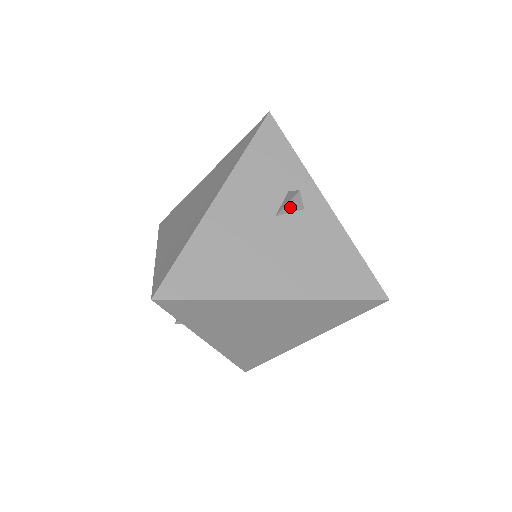
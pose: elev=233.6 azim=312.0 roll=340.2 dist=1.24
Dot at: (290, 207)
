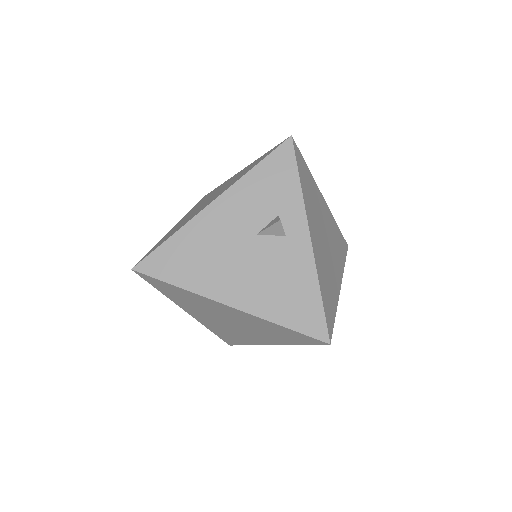
Dot at: (271, 231)
